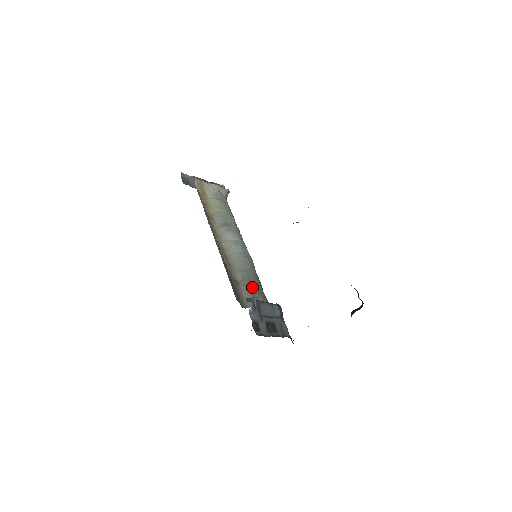
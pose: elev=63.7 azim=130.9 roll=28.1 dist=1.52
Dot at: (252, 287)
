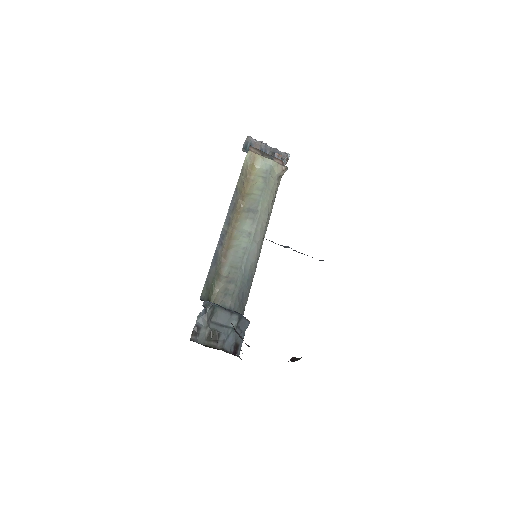
Dot at: (229, 287)
